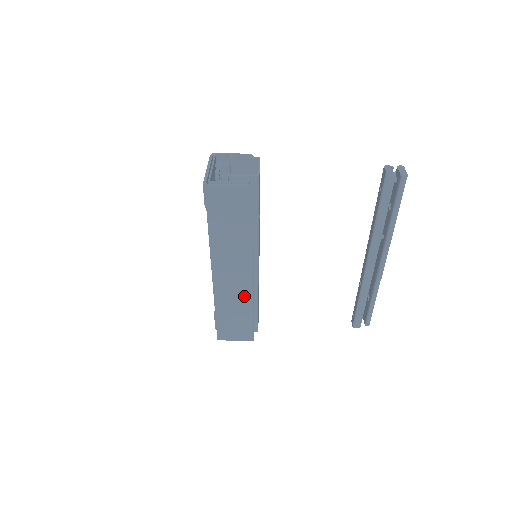
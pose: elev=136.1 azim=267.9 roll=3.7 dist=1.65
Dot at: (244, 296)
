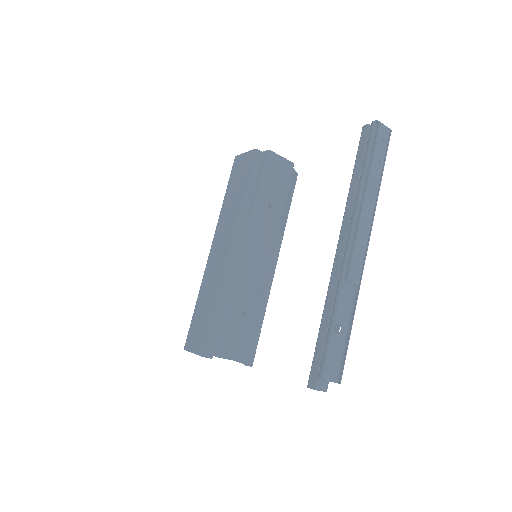
Dot at: (218, 279)
